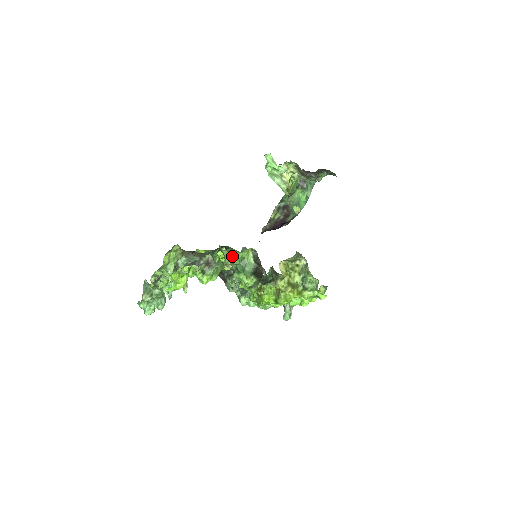
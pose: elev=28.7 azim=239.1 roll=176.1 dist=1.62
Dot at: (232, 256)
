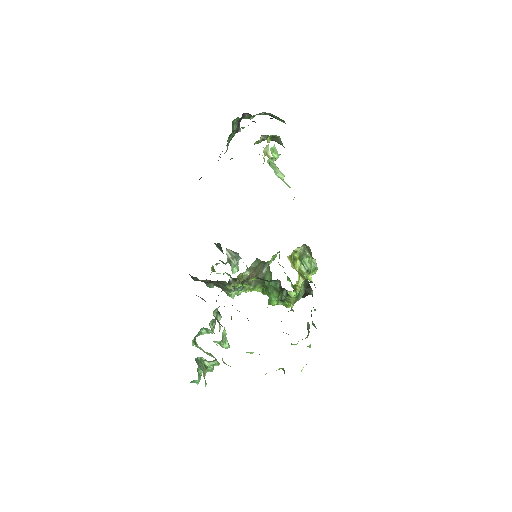
Dot at: (297, 298)
